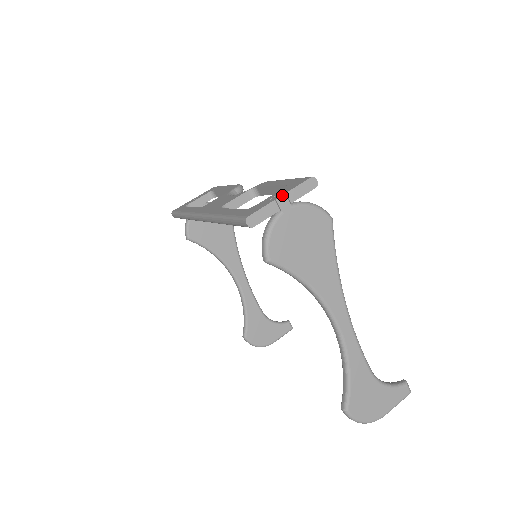
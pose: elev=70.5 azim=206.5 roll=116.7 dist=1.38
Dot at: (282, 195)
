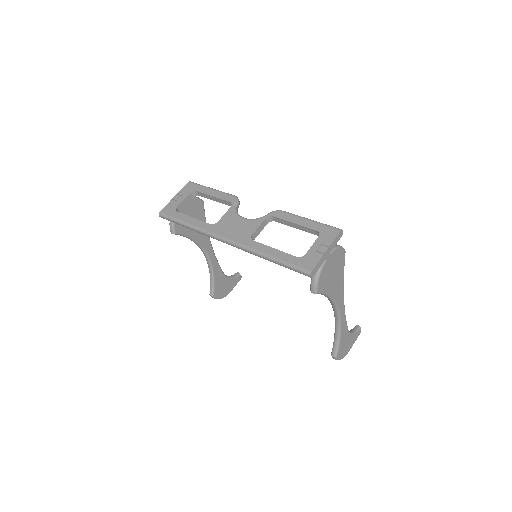
Dot at: (327, 249)
